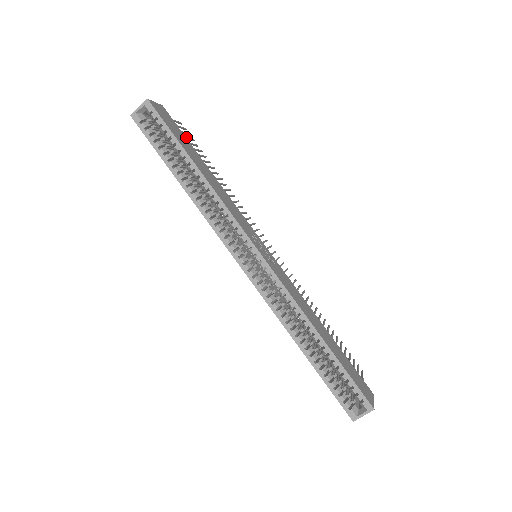
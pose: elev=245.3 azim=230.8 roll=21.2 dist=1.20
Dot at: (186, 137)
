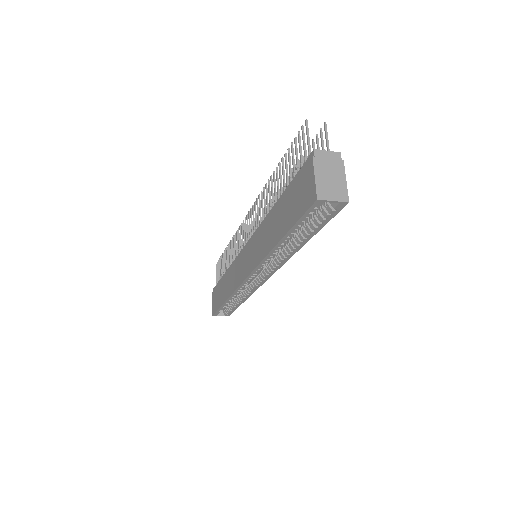
Dot at: occluded
